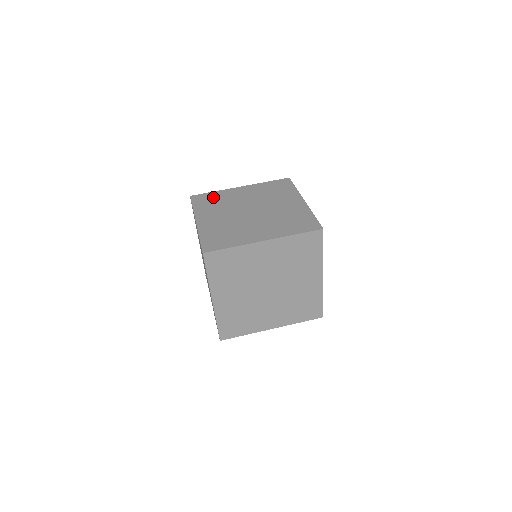
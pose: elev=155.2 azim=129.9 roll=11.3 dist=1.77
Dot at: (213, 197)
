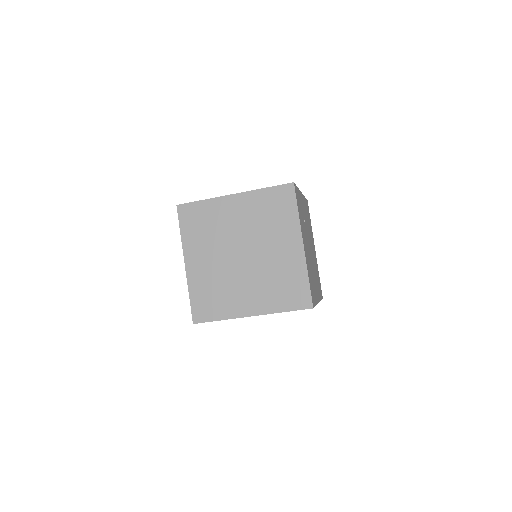
Dot at: occluded
